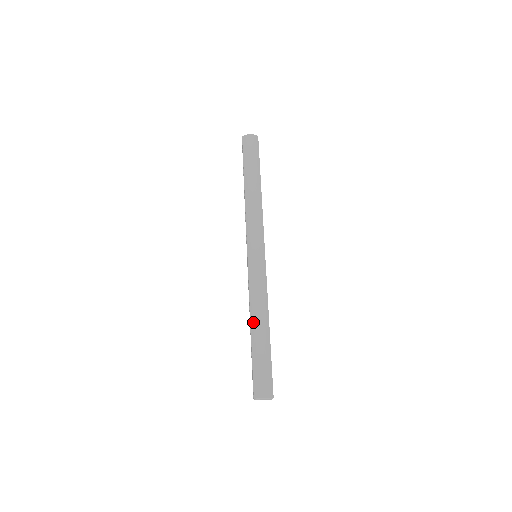
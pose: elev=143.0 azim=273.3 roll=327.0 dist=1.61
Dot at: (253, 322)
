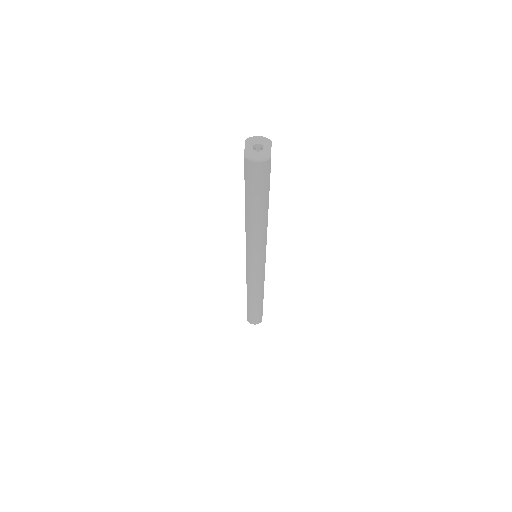
Dot at: (249, 298)
